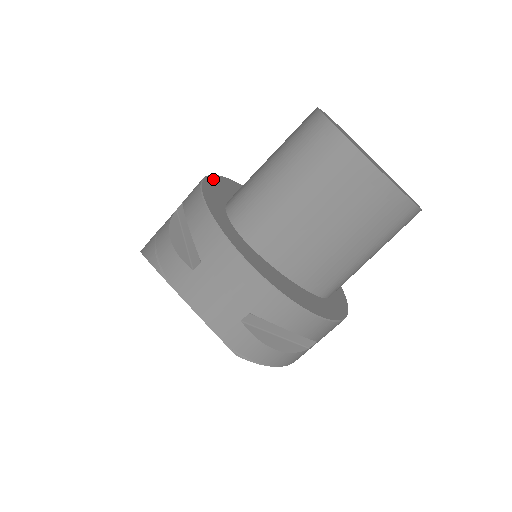
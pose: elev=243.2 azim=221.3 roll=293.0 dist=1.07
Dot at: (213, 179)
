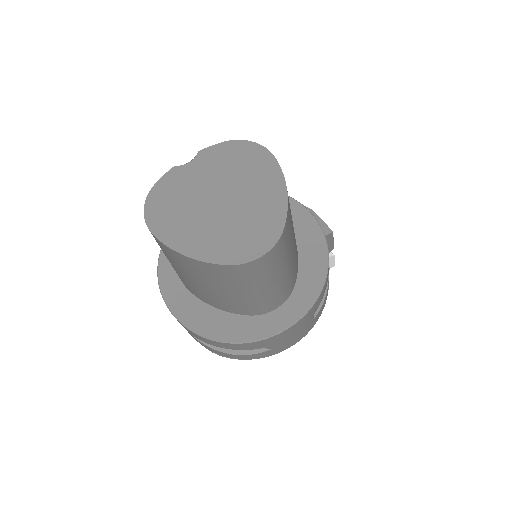
Dot at: occluded
